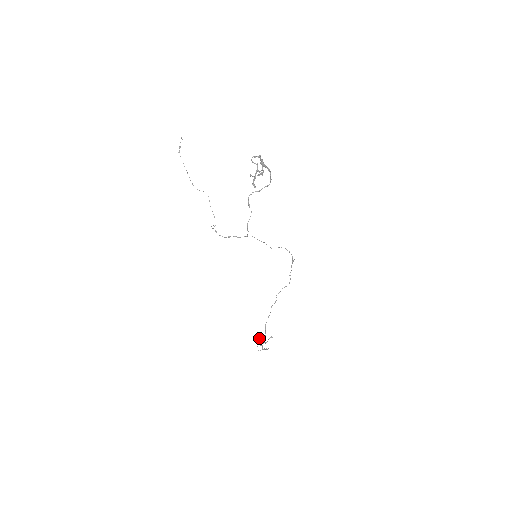
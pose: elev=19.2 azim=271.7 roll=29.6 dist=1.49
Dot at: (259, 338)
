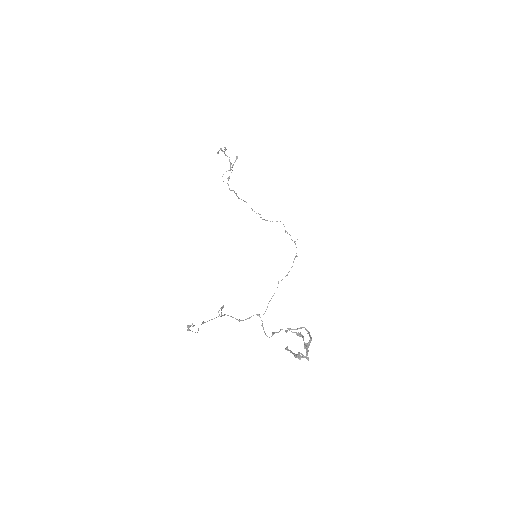
Dot at: (222, 151)
